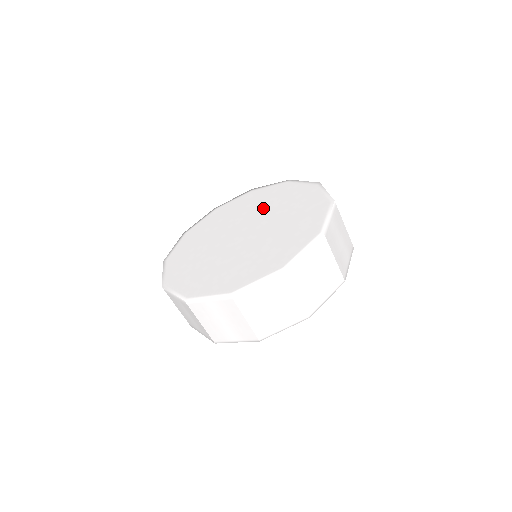
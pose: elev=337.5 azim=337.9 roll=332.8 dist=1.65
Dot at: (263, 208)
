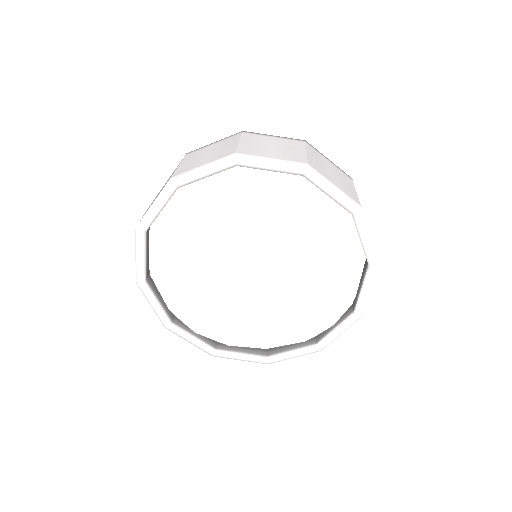
Dot at: occluded
